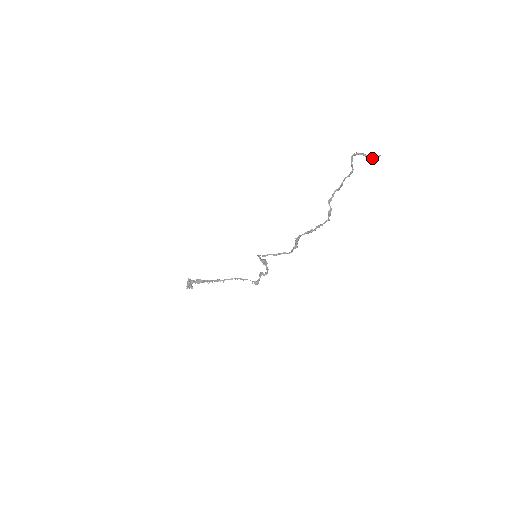
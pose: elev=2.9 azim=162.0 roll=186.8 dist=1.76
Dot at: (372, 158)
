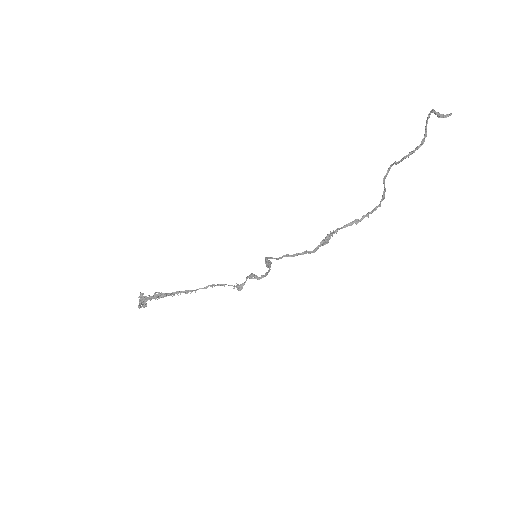
Dot at: (442, 117)
